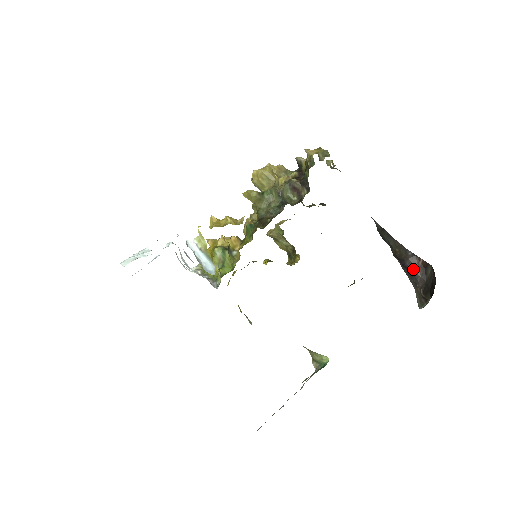
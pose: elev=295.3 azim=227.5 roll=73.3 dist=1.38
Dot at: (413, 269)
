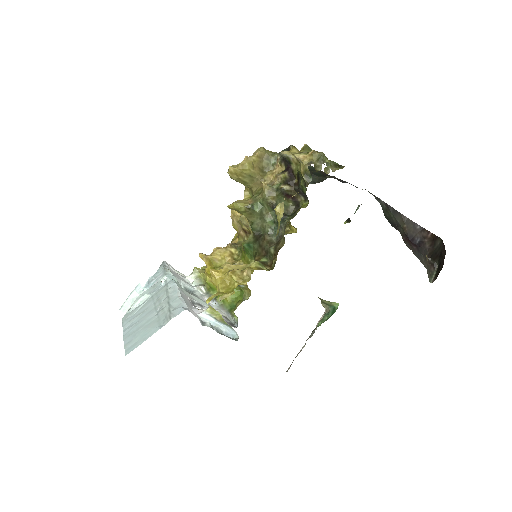
Dot at: (422, 242)
